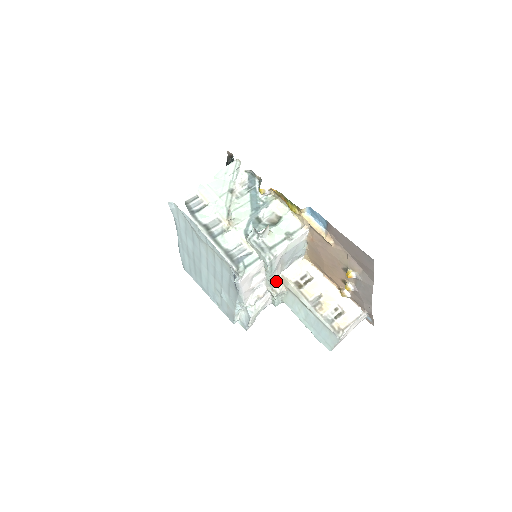
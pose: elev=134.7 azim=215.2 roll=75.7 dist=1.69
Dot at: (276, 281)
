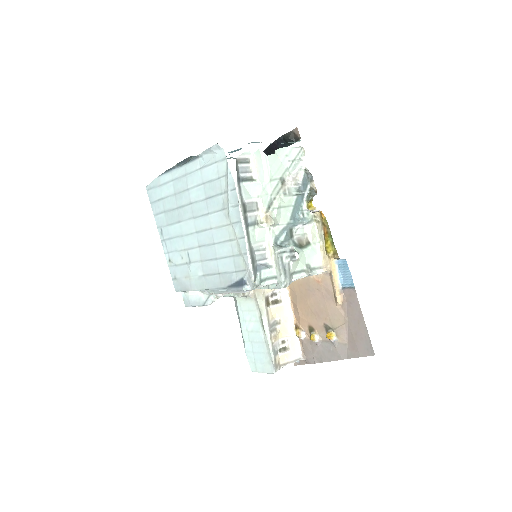
Dot at: occluded
